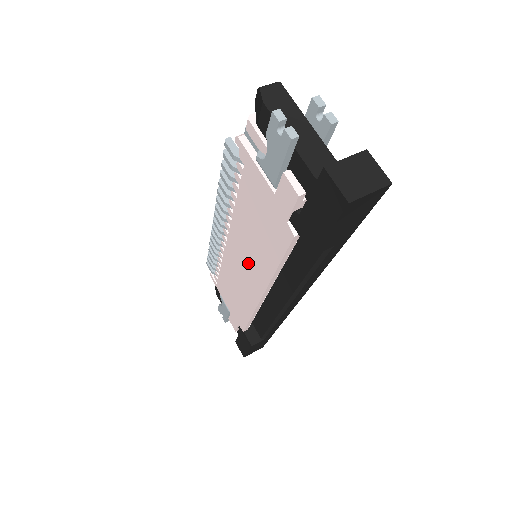
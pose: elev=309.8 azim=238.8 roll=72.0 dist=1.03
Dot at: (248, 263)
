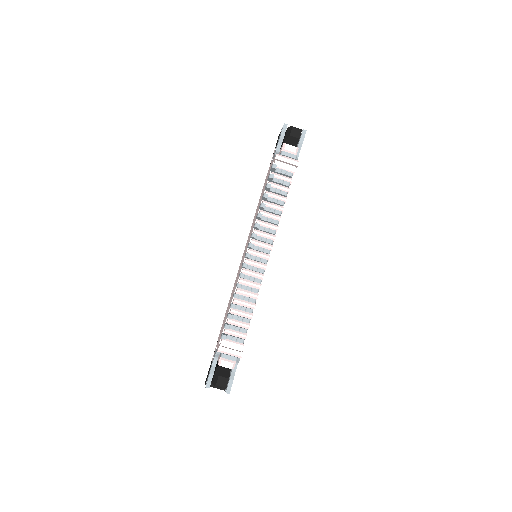
Dot at: (241, 264)
